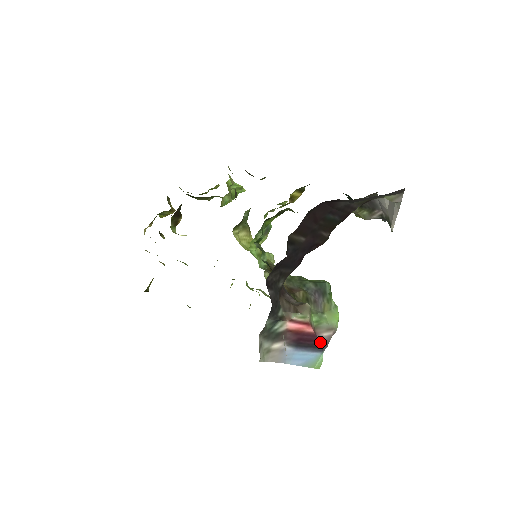
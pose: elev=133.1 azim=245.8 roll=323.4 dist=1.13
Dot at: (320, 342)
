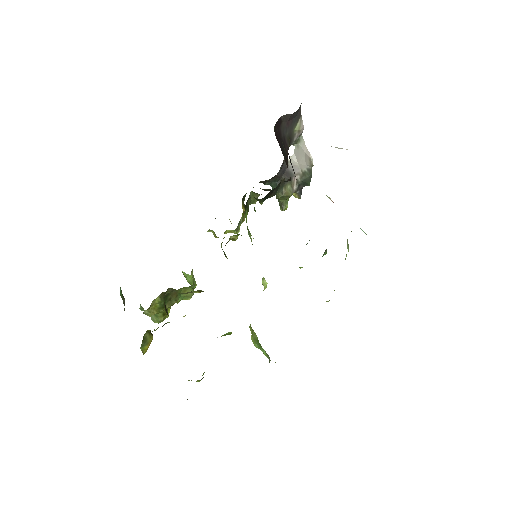
Dot at: occluded
